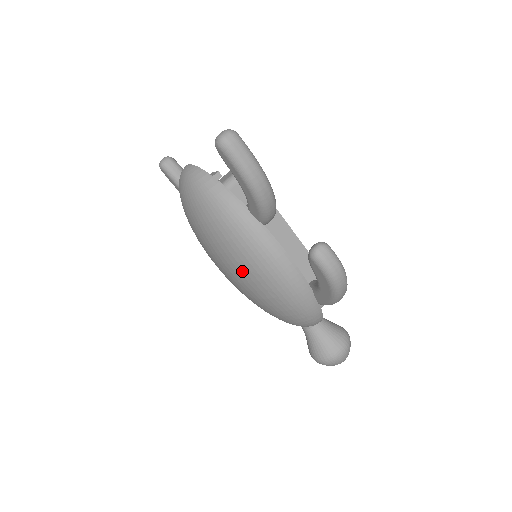
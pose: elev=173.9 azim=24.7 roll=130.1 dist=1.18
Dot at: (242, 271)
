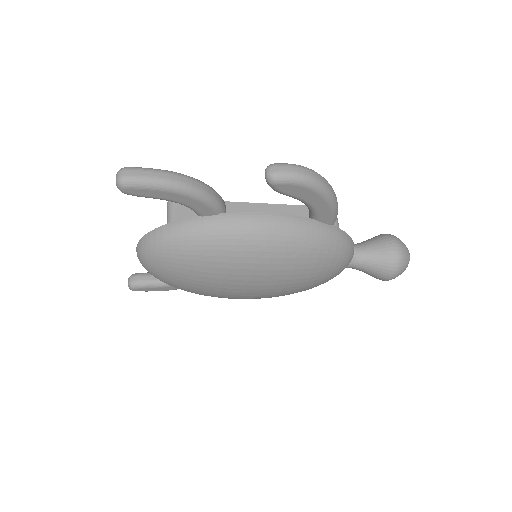
Dot at: (252, 266)
